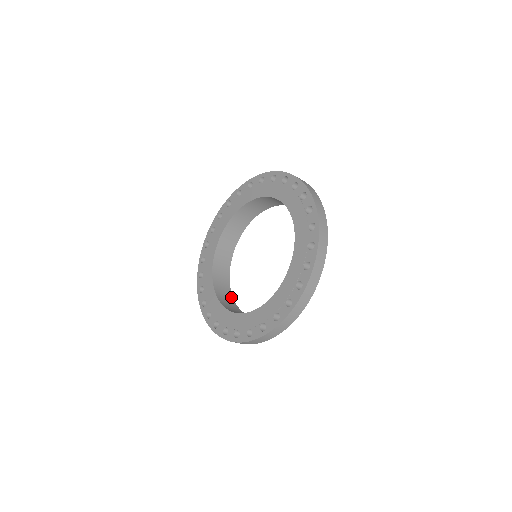
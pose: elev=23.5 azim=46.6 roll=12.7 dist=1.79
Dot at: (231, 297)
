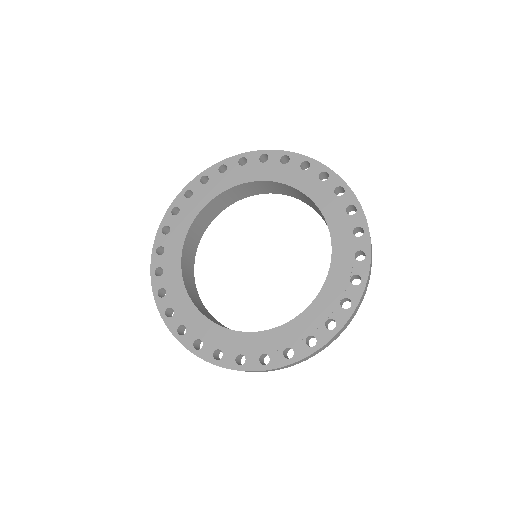
Dot at: (196, 290)
